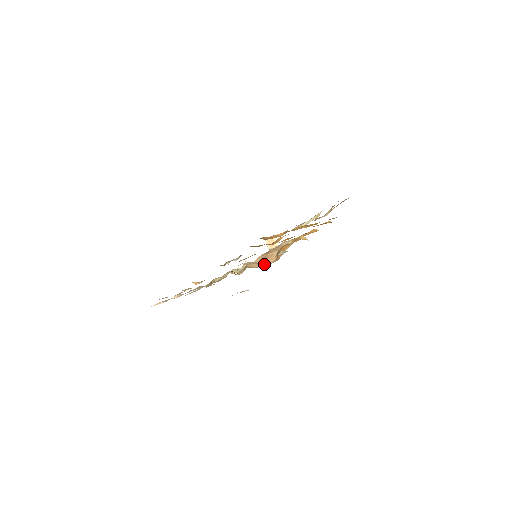
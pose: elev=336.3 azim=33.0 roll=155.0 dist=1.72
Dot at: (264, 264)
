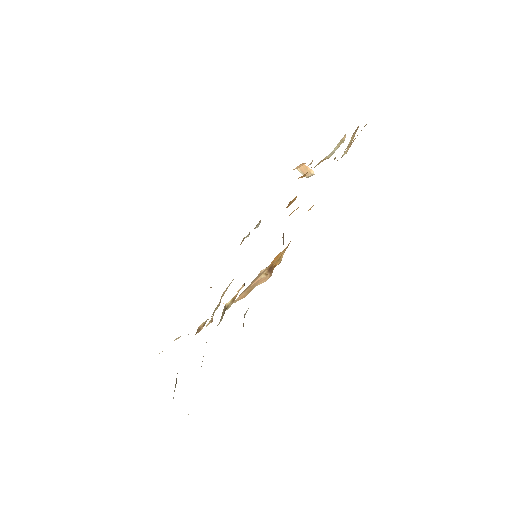
Dot at: occluded
